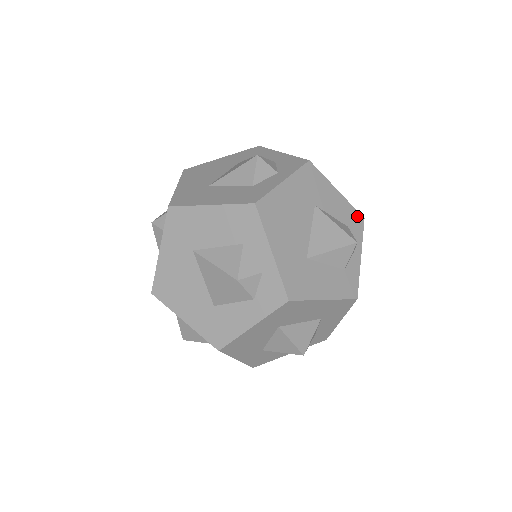
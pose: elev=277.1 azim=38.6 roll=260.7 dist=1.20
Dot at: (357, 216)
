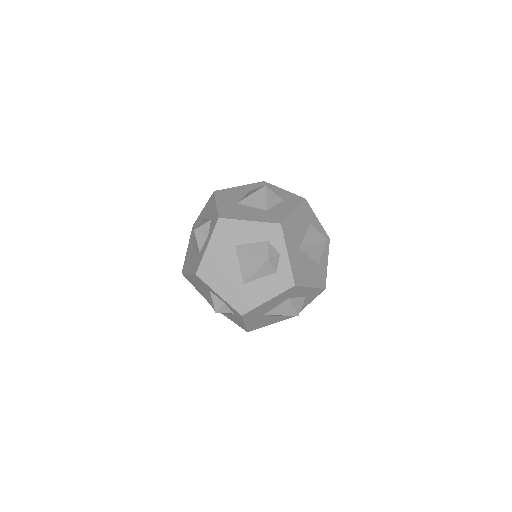
Dot at: (273, 227)
